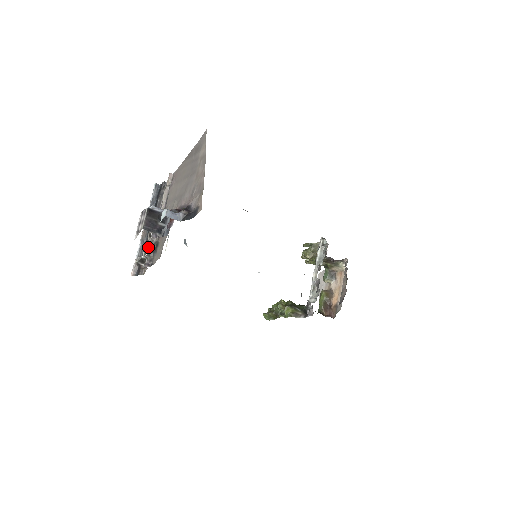
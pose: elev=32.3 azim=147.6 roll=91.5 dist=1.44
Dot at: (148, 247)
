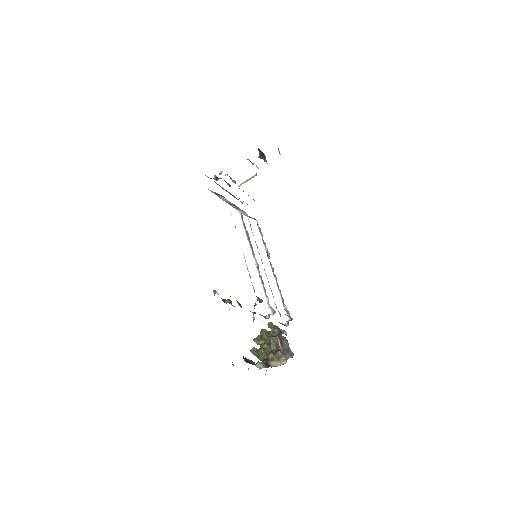
Dot at: occluded
